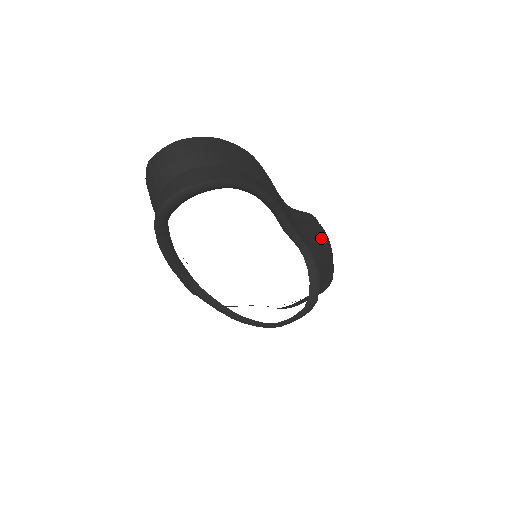
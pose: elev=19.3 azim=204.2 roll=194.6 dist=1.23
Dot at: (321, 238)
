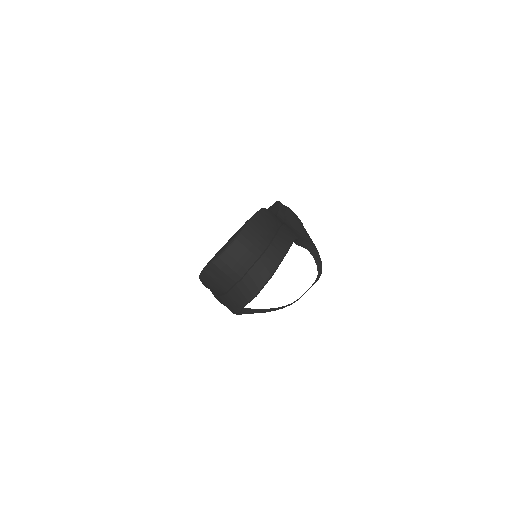
Dot at: (300, 222)
